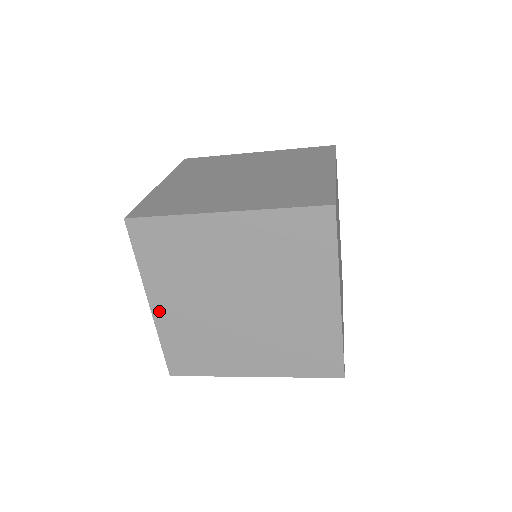
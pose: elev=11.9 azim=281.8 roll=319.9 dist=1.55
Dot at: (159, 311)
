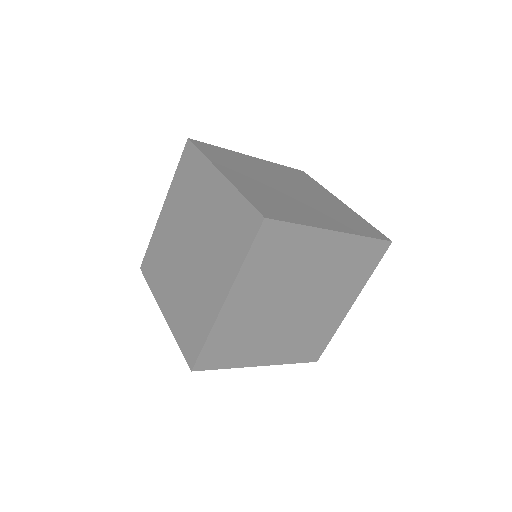
Dot at: occluded
